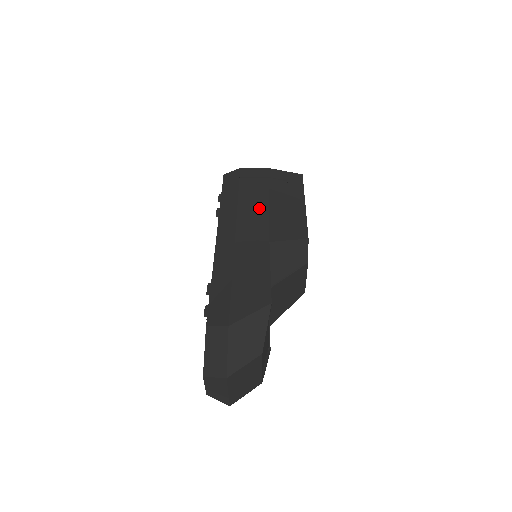
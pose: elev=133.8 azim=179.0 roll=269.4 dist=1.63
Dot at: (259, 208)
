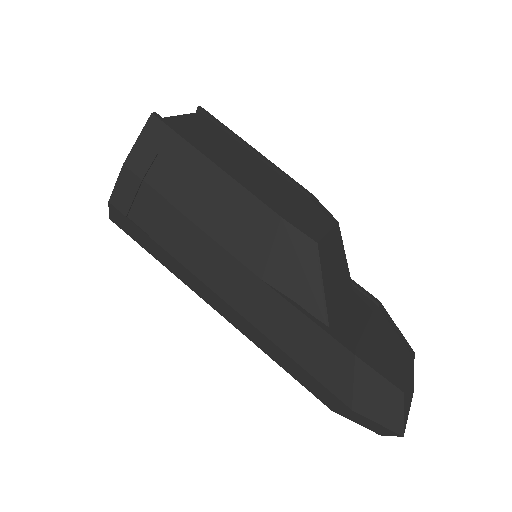
Dot at: (196, 243)
